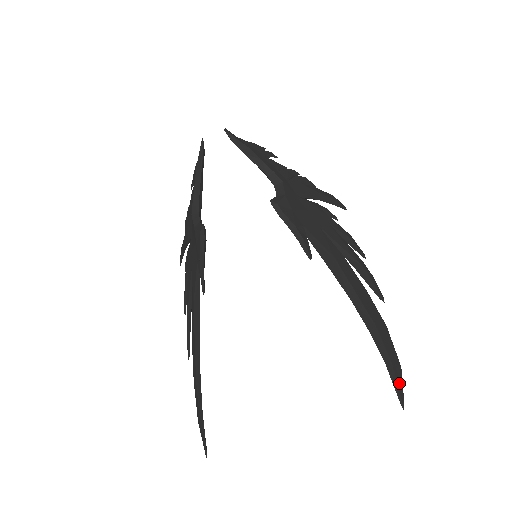
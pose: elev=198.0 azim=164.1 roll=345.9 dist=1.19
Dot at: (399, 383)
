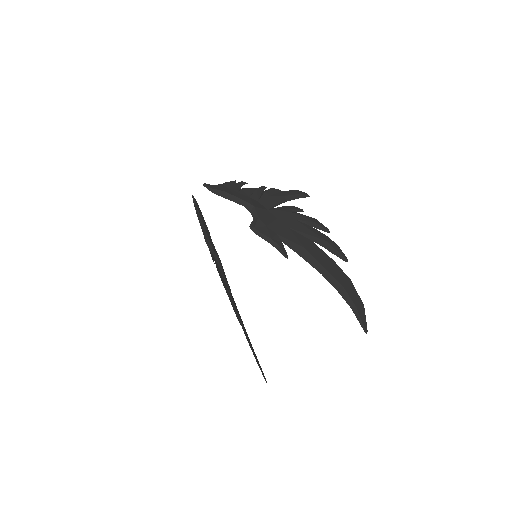
Dot at: (363, 318)
